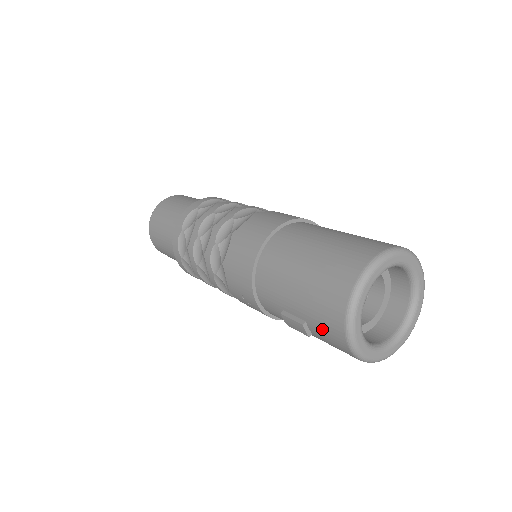
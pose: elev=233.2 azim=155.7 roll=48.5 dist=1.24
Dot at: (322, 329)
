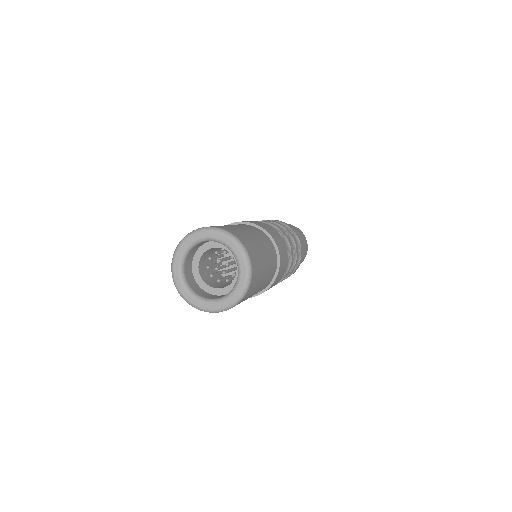
Dot at: occluded
